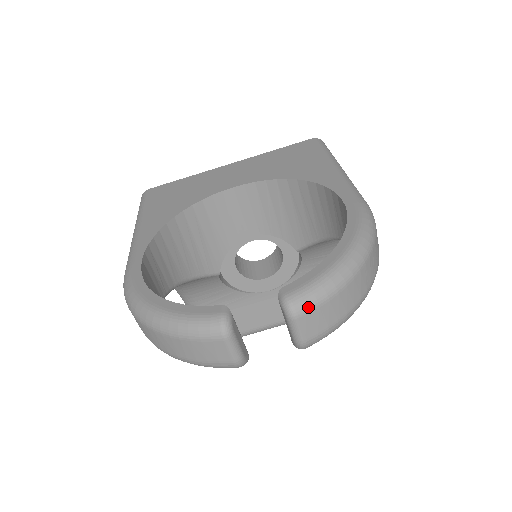
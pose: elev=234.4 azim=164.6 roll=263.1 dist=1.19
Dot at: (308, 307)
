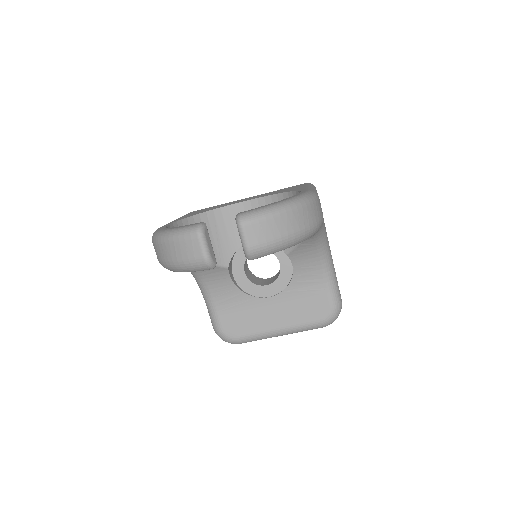
Dot at: (251, 220)
